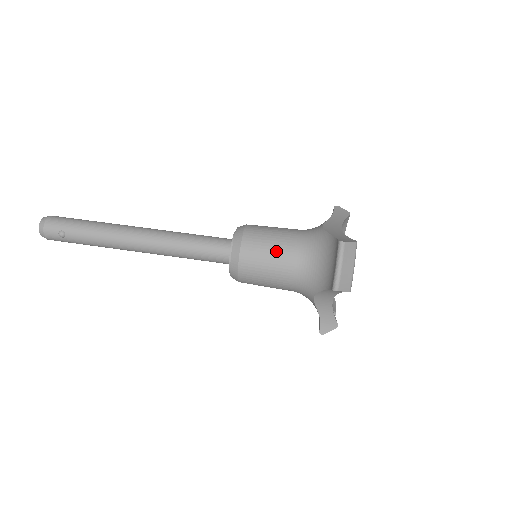
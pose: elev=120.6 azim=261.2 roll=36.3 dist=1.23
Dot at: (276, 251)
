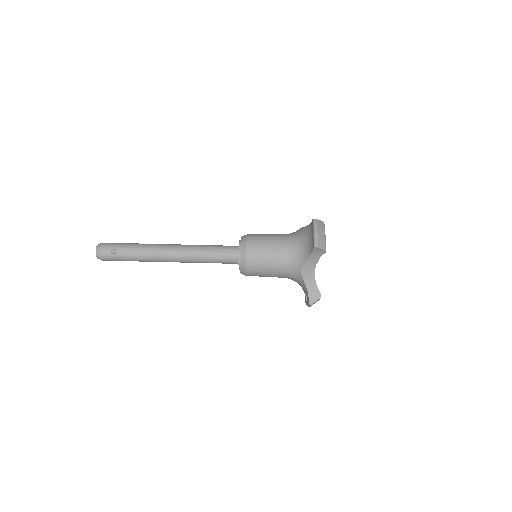
Dot at: (271, 242)
